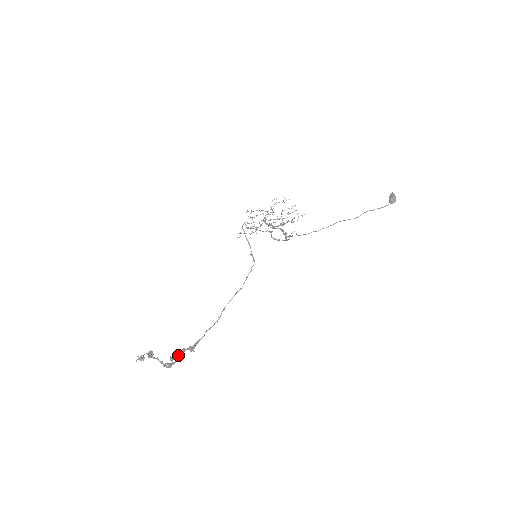
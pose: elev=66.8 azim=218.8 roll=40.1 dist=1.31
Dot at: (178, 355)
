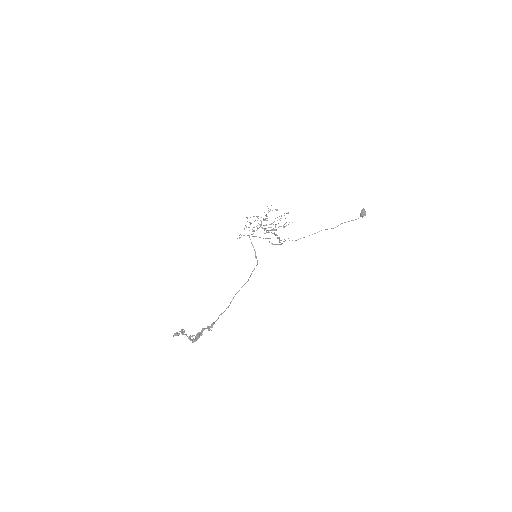
Dot at: (196, 334)
